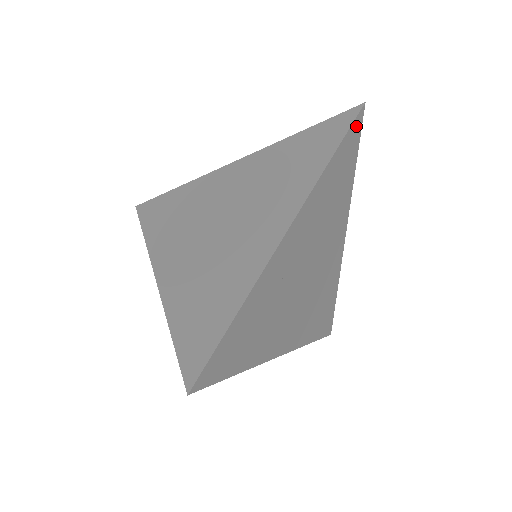
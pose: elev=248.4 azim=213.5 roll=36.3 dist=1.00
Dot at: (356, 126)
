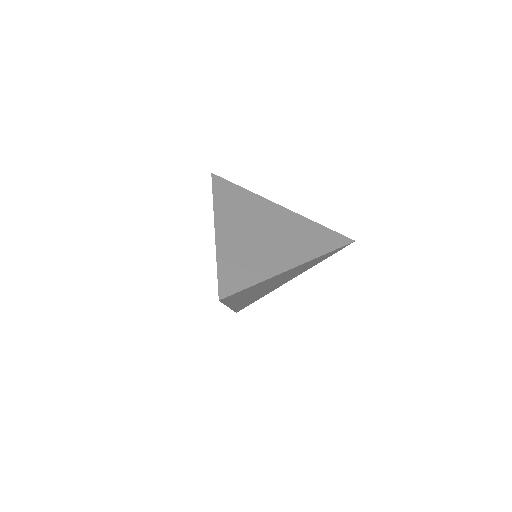
Dot at: (344, 246)
